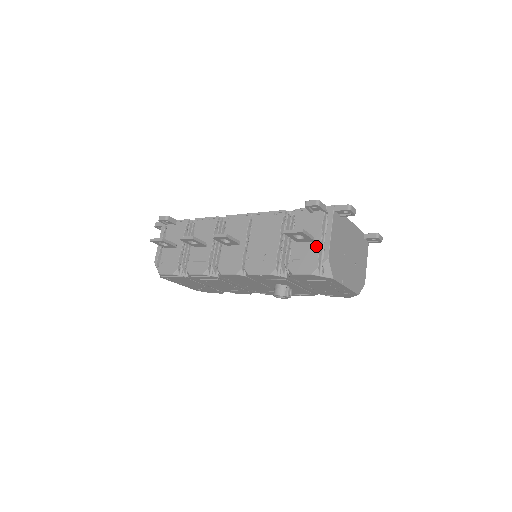
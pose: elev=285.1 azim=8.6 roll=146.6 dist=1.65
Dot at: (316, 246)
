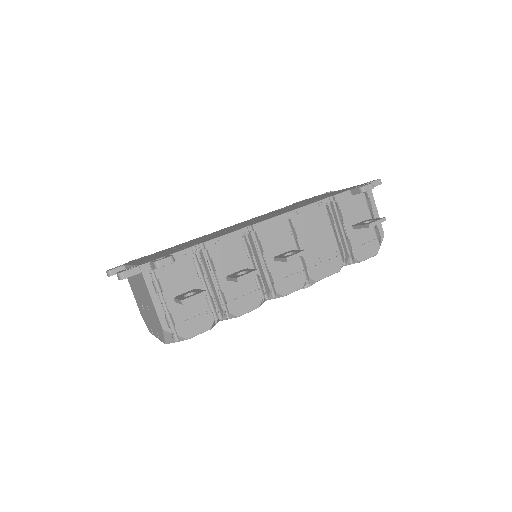
Dot at: (371, 227)
